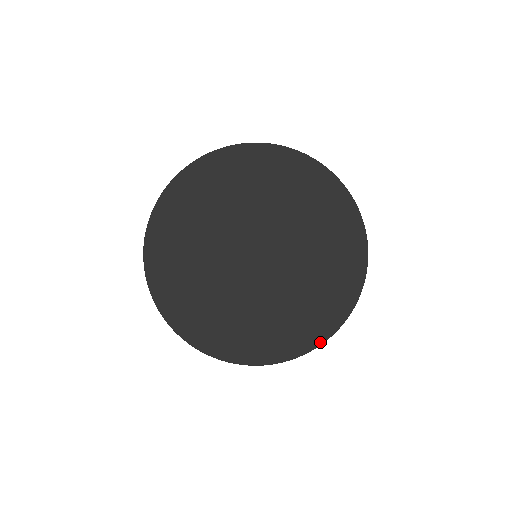
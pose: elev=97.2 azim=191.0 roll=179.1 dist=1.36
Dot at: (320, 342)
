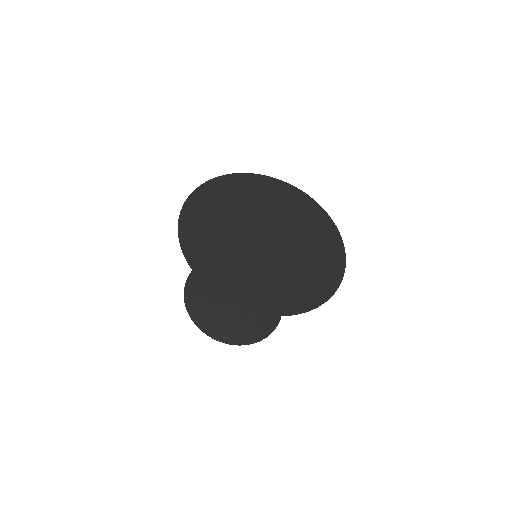
Dot at: (343, 272)
